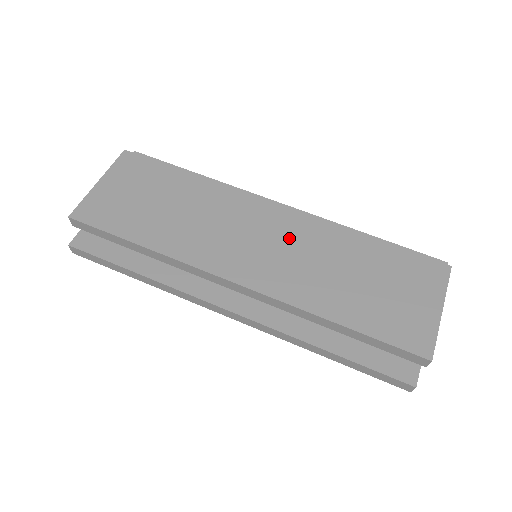
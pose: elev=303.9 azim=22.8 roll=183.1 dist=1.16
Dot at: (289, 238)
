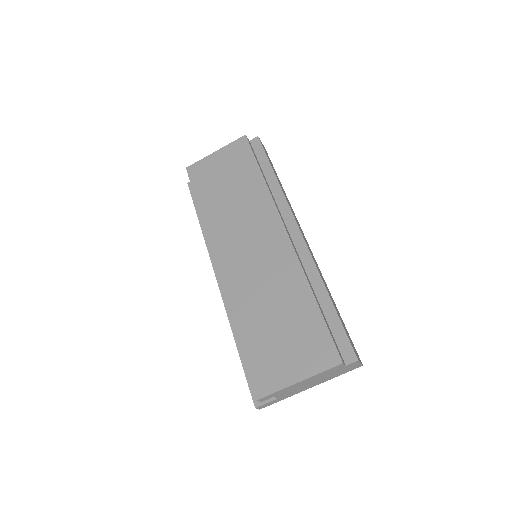
Dot at: (268, 259)
